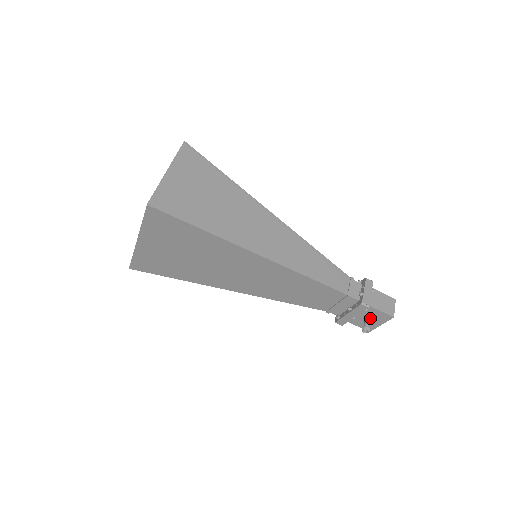
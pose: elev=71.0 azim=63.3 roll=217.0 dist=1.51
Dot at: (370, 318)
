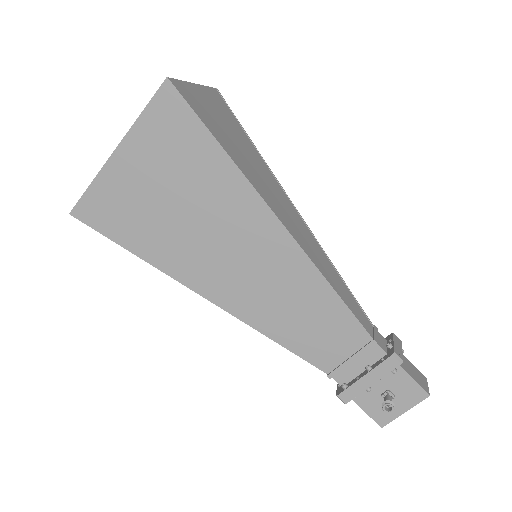
Dot at: (393, 394)
